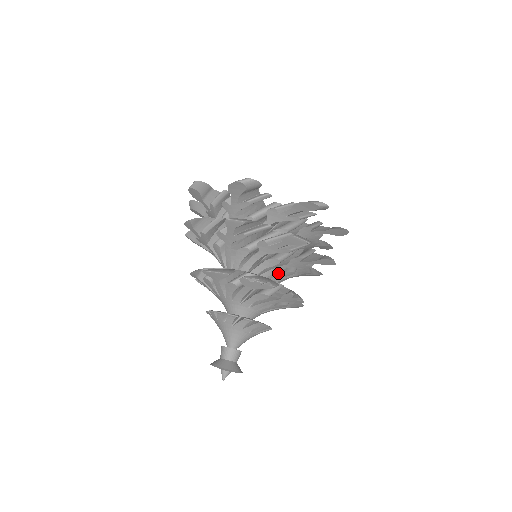
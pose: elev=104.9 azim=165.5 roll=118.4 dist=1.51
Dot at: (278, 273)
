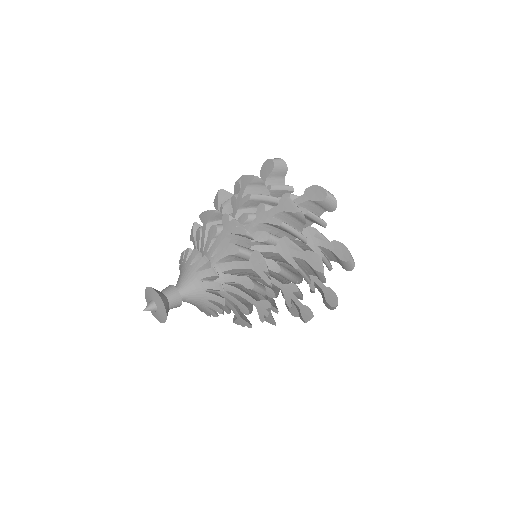
Dot at: occluded
